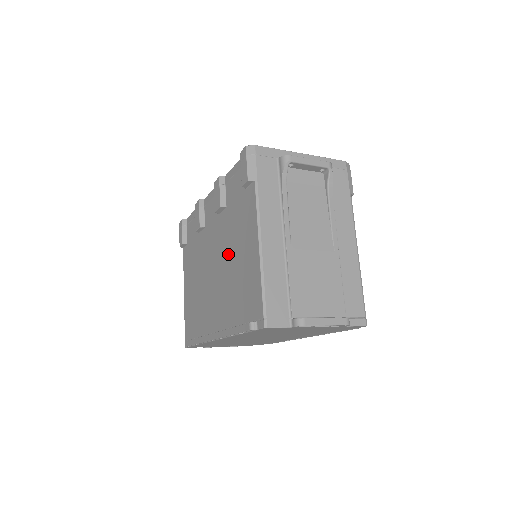
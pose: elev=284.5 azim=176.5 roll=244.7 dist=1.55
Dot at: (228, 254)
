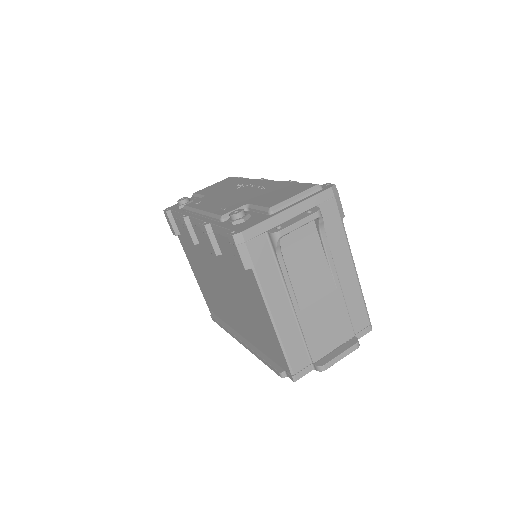
Dot at: (238, 295)
